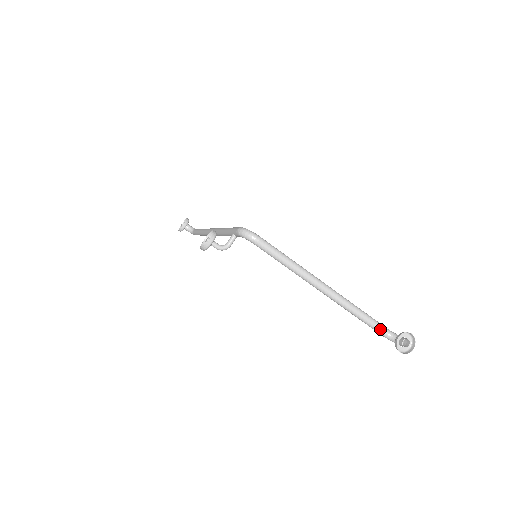
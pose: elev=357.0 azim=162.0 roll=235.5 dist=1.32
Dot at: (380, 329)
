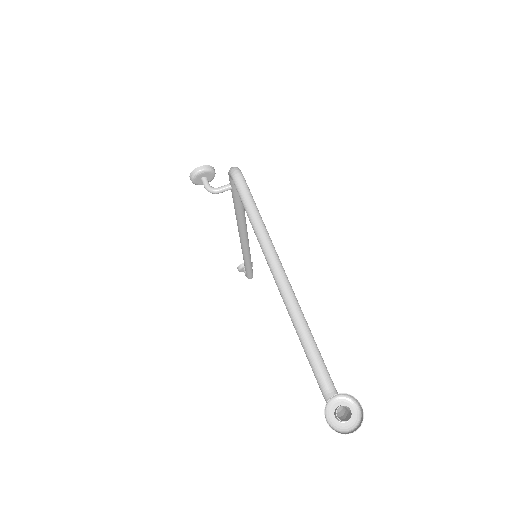
Dot at: (323, 379)
